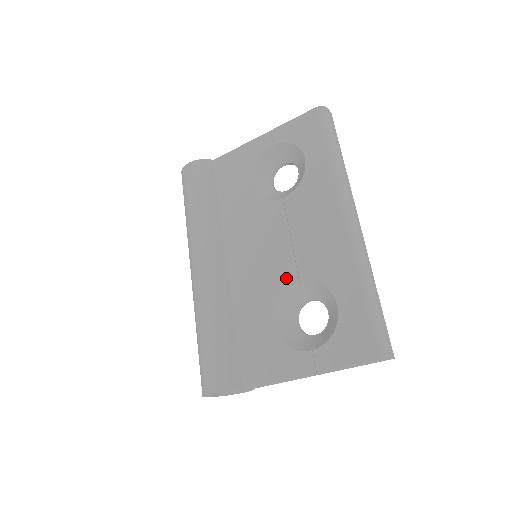
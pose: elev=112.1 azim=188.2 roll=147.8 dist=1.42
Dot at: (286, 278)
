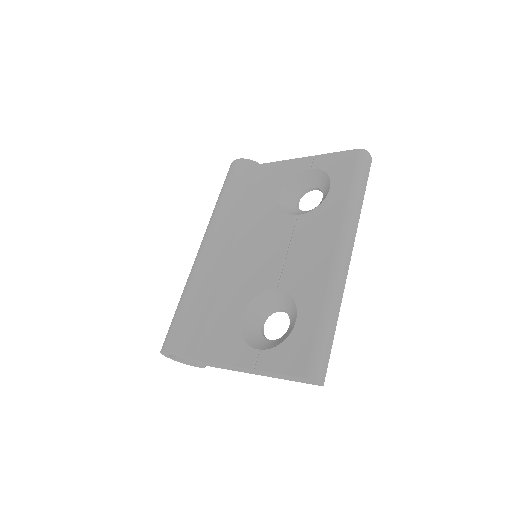
Dot at: (268, 282)
